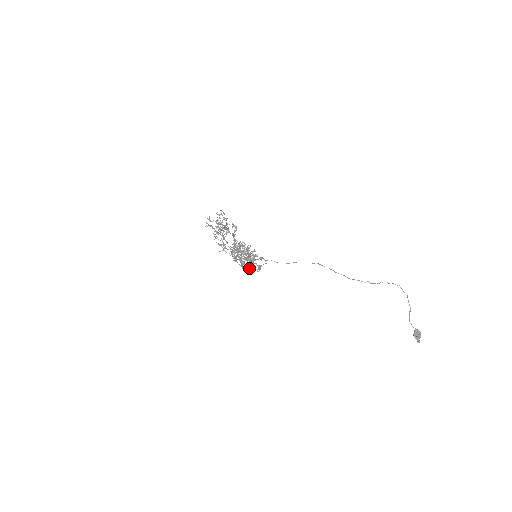
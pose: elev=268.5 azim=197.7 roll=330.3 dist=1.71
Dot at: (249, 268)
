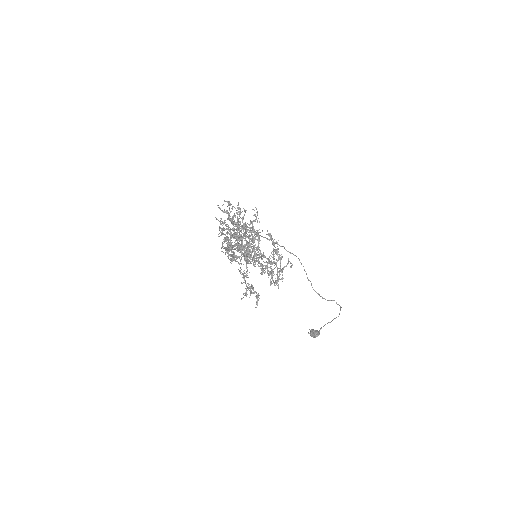
Dot at: occluded
